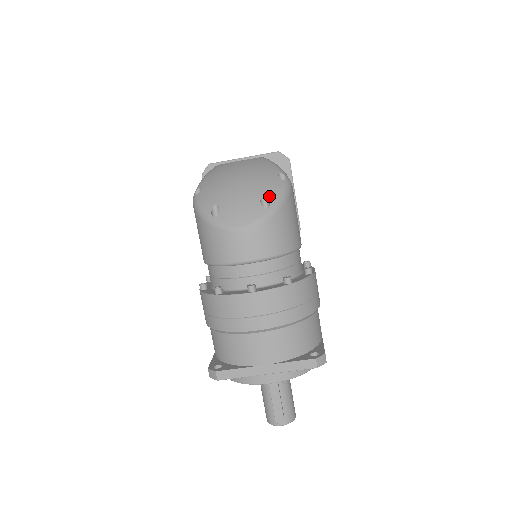
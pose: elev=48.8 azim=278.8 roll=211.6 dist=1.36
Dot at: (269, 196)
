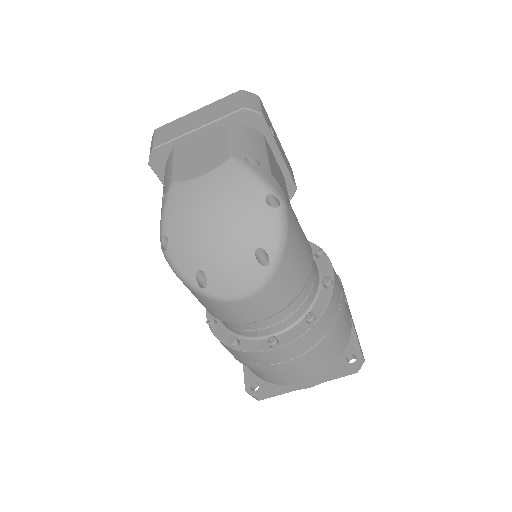
Dot at: (265, 246)
